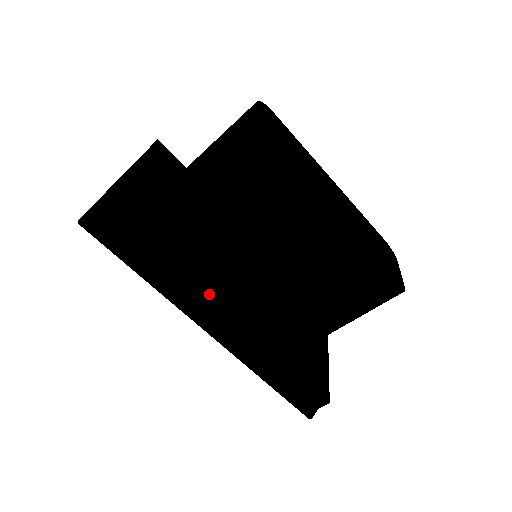
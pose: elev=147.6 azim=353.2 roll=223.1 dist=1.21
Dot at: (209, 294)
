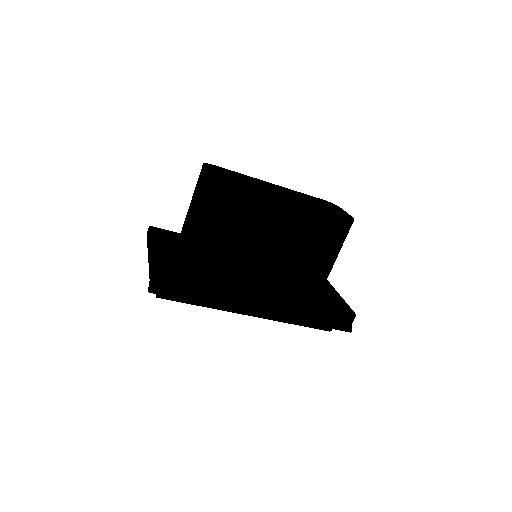
Dot at: (246, 290)
